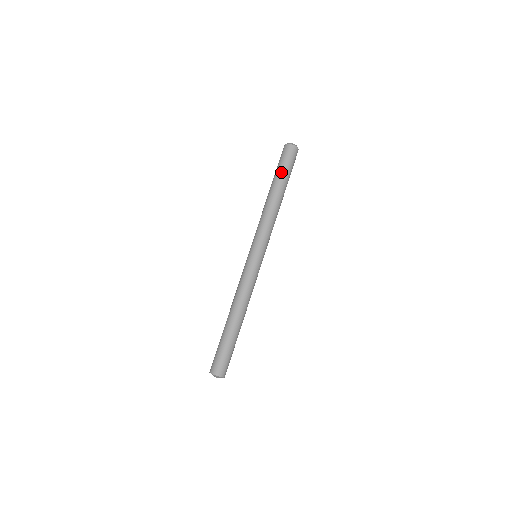
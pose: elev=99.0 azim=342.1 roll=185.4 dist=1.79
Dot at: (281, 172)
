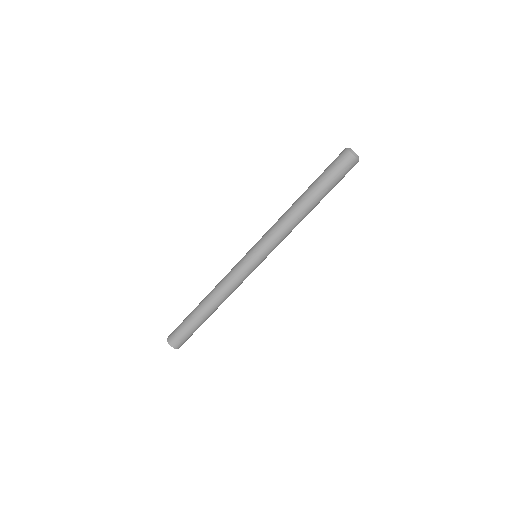
Dot at: (320, 178)
